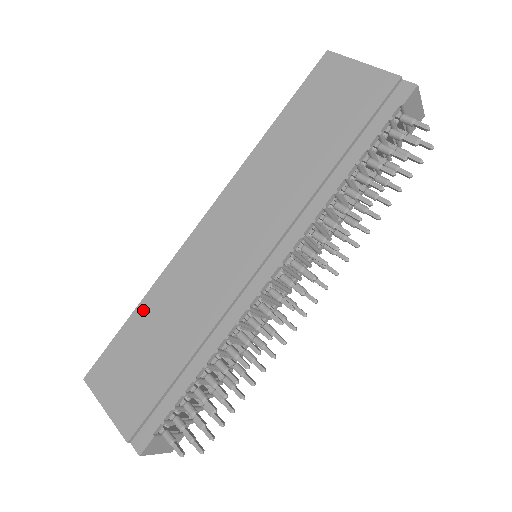
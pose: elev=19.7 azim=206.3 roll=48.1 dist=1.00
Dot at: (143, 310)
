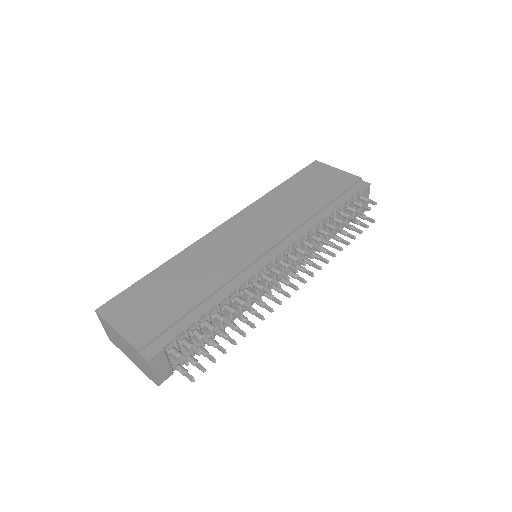
Dot at: (164, 269)
